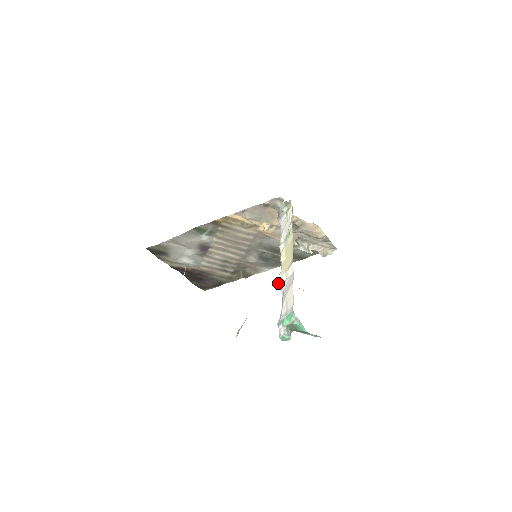
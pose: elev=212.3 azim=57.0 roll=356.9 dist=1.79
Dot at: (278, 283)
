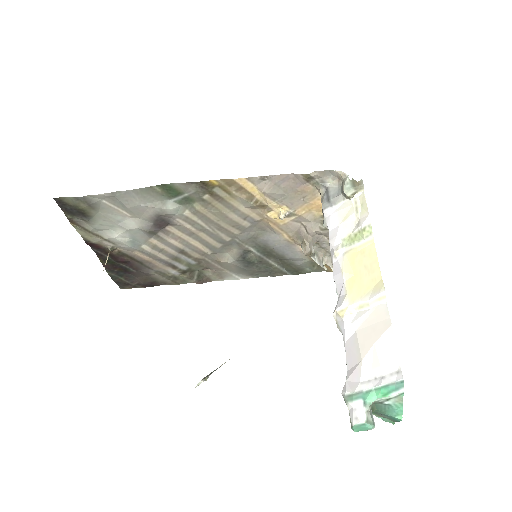
Dot at: (334, 315)
